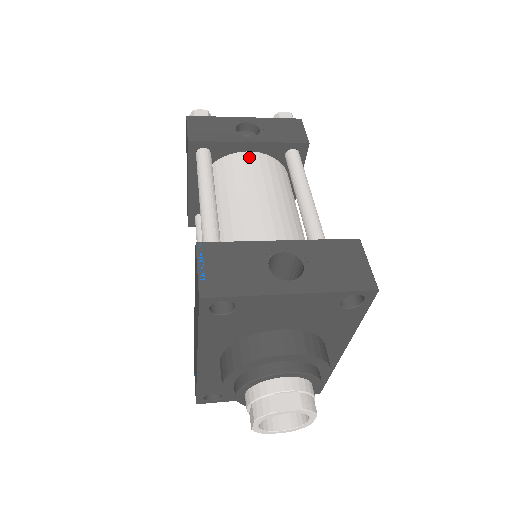
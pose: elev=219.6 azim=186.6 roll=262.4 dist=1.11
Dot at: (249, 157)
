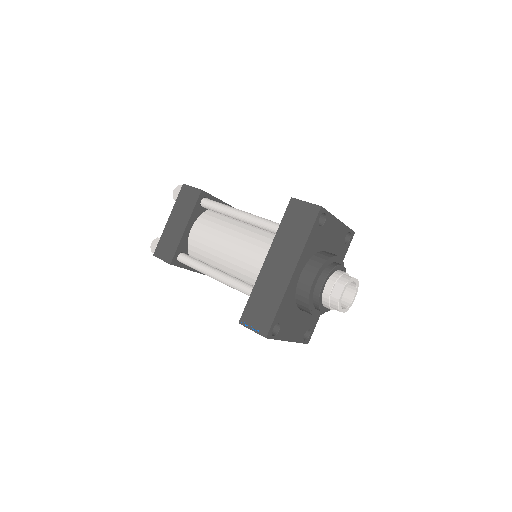
Dot at: occluded
